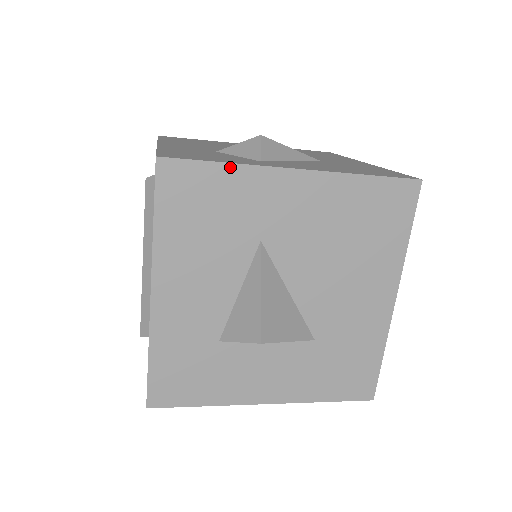
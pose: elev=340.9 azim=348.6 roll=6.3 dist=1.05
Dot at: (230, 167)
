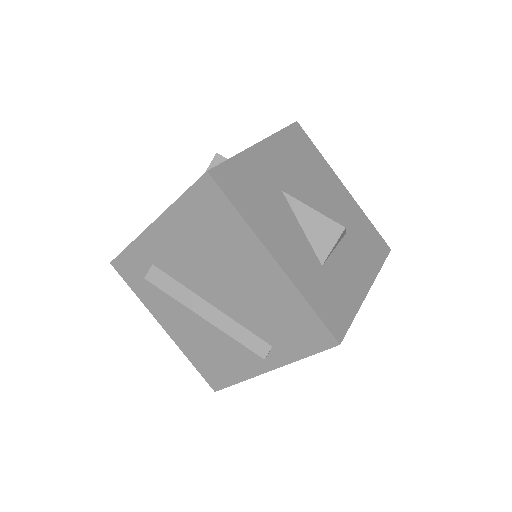
Dot at: (237, 157)
